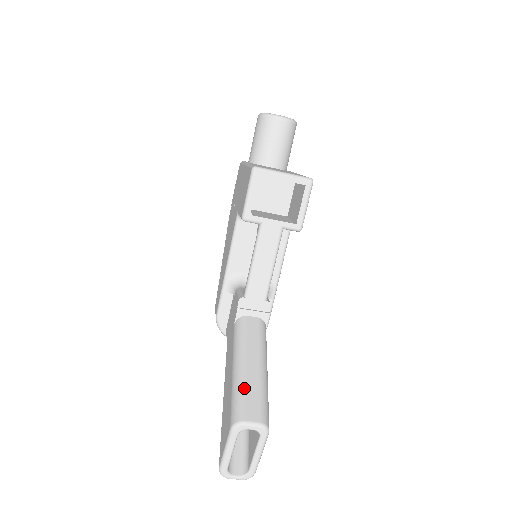
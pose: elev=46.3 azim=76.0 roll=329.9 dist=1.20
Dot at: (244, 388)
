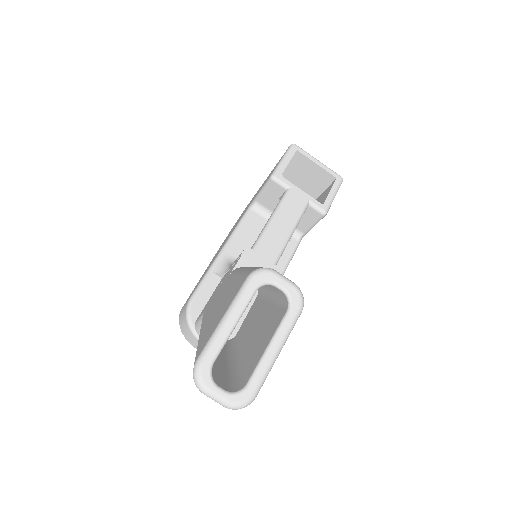
Dot at: occluded
